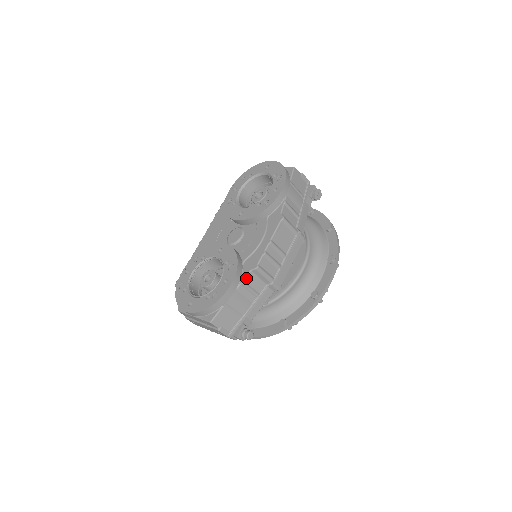
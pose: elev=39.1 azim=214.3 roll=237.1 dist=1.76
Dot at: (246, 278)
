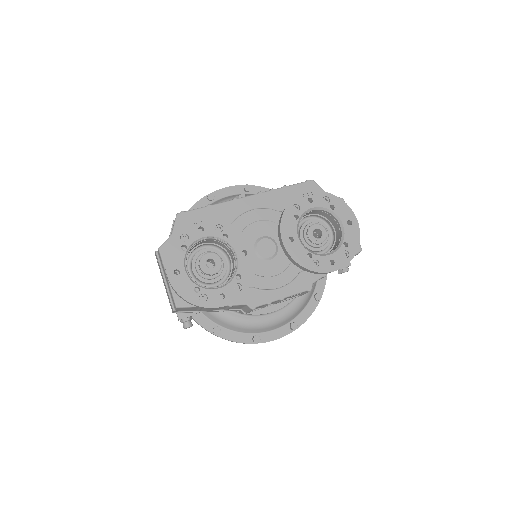
Dot at: (237, 305)
